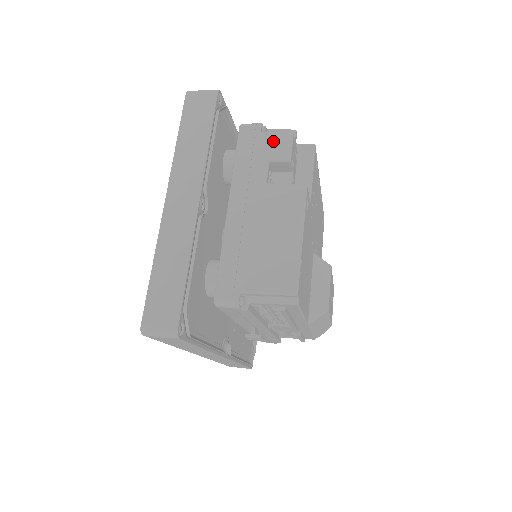
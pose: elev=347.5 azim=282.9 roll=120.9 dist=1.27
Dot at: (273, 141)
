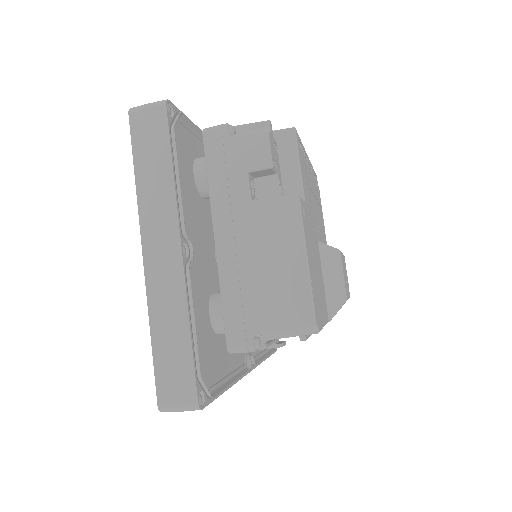
Dot at: (246, 145)
